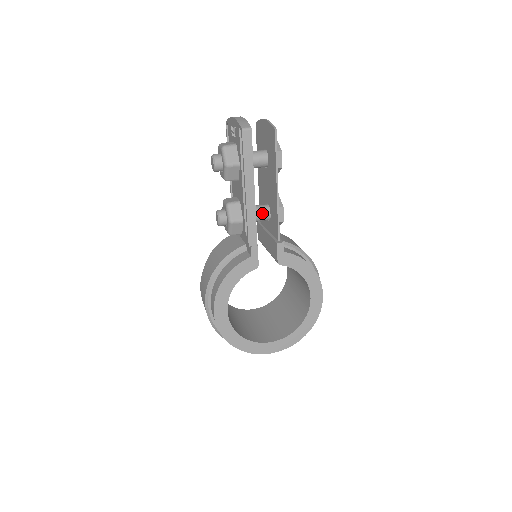
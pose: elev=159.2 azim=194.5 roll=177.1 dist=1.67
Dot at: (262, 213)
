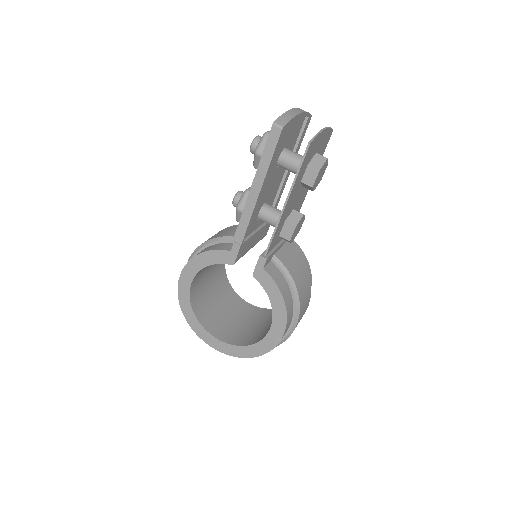
Dot at: (275, 220)
